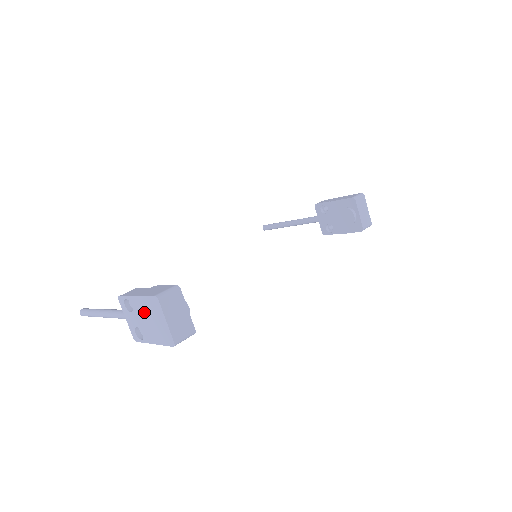
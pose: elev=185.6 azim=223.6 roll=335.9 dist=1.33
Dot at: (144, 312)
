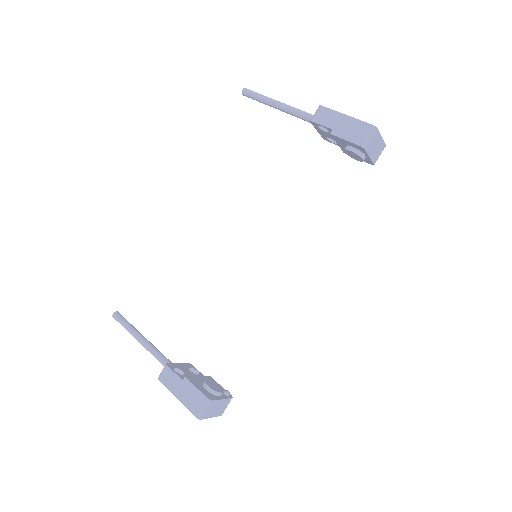
Dot at: occluded
